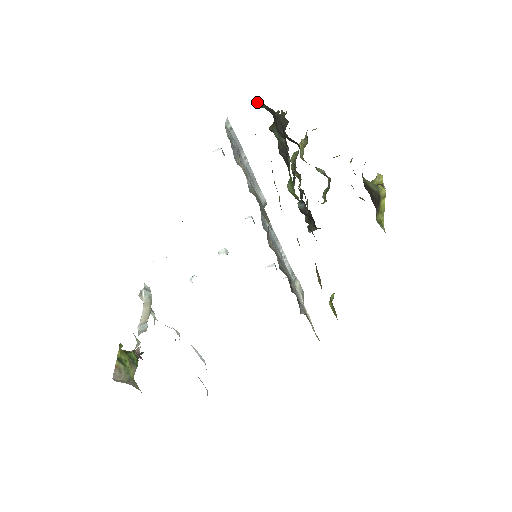
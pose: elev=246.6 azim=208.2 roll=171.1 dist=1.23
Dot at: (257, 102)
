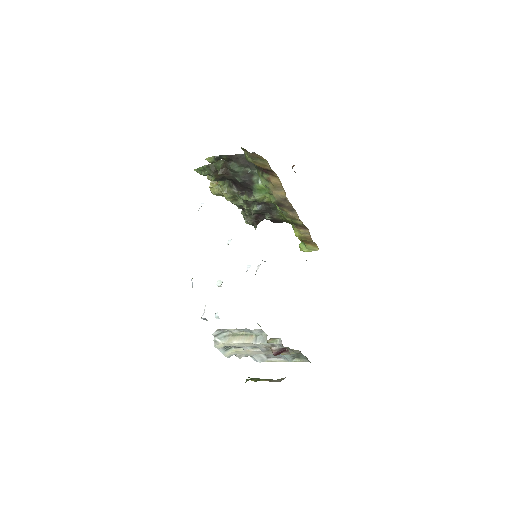
Dot at: (218, 157)
